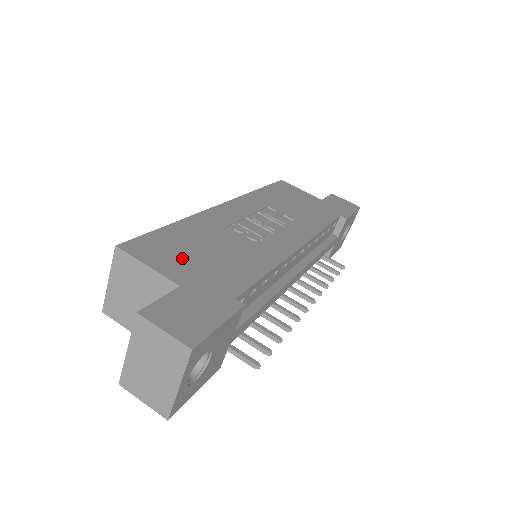
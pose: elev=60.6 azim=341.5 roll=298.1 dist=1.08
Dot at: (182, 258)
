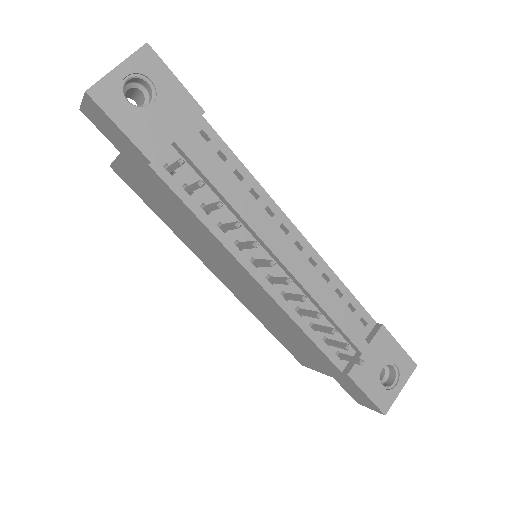
Dot at: occluded
